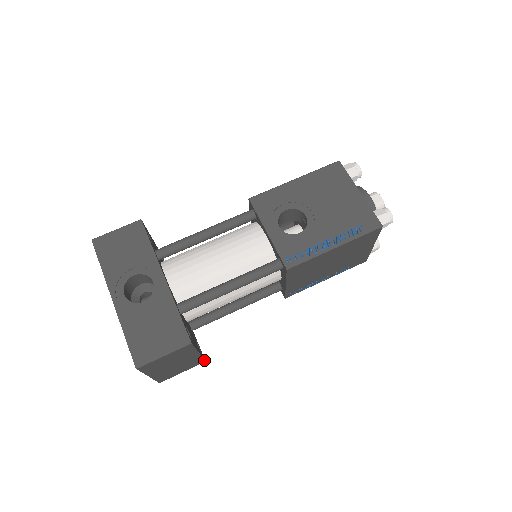
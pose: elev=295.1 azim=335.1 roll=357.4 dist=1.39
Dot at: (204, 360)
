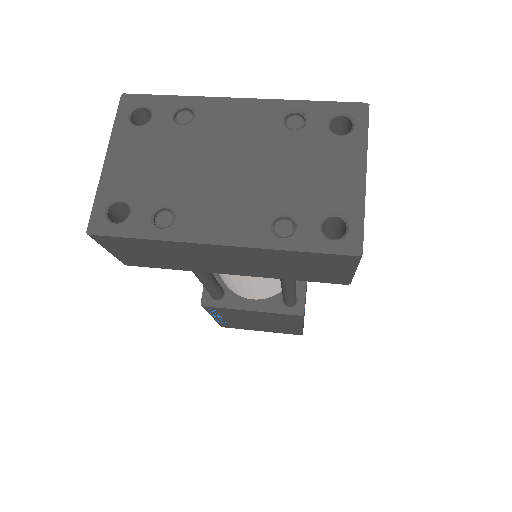
Dot at: occluded
